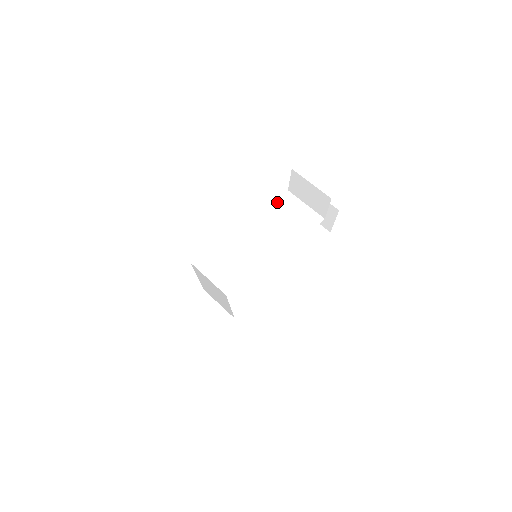
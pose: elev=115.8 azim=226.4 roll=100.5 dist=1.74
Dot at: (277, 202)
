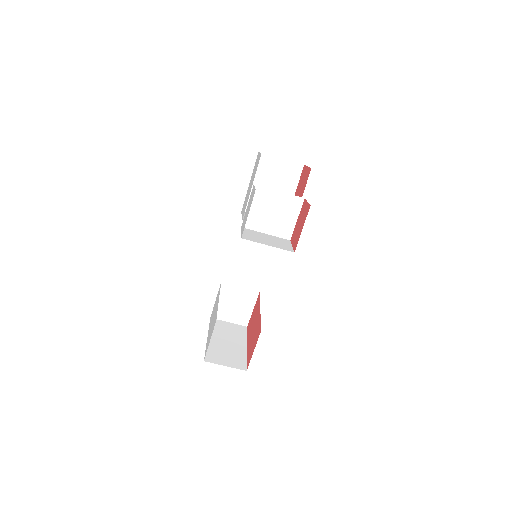
Dot at: occluded
